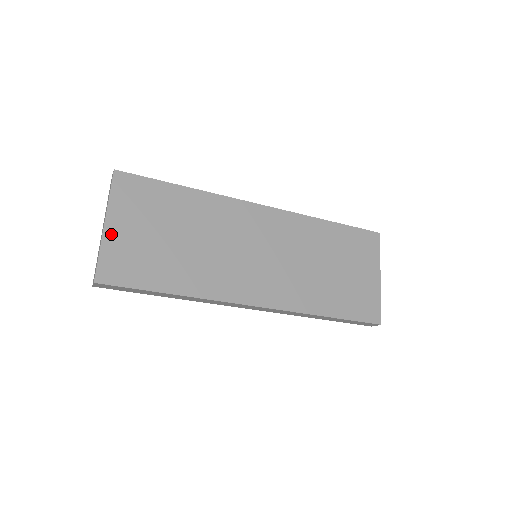
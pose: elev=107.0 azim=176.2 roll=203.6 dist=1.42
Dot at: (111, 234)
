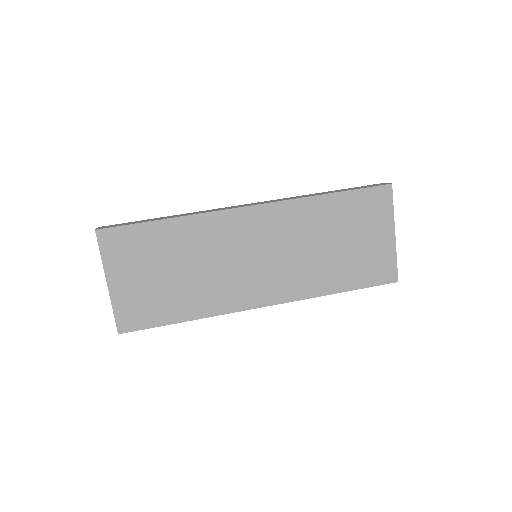
Dot at: (116, 290)
